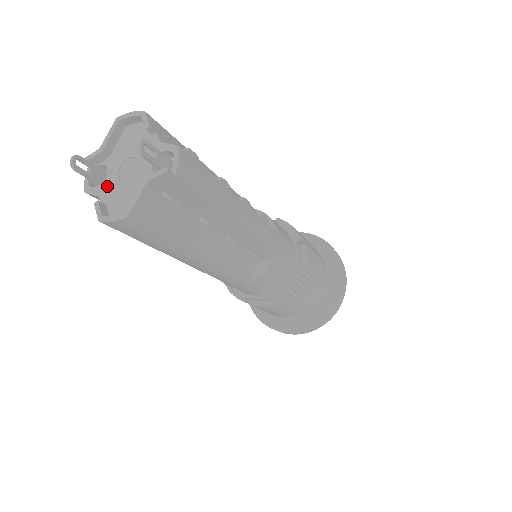
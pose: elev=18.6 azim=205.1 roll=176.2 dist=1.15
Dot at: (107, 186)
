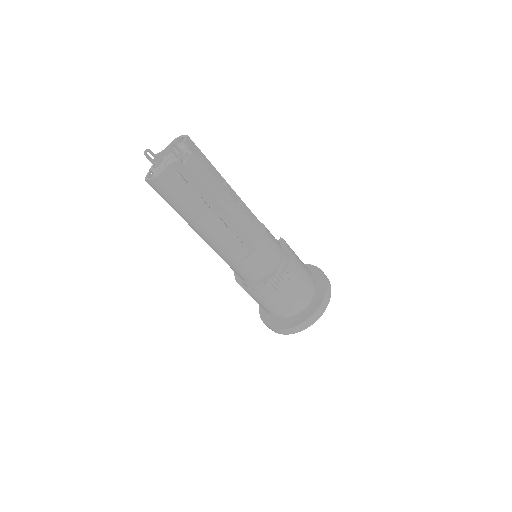
Dot at: (158, 168)
